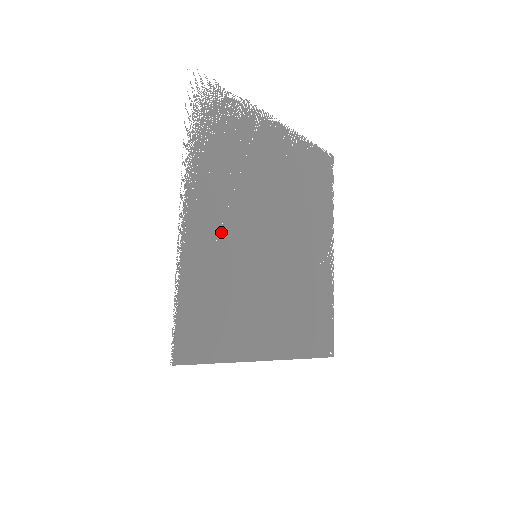
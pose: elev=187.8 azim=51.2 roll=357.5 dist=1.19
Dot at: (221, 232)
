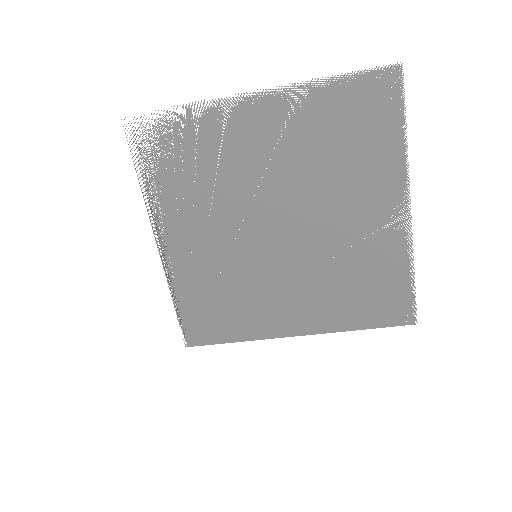
Dot at: (206, 250)
